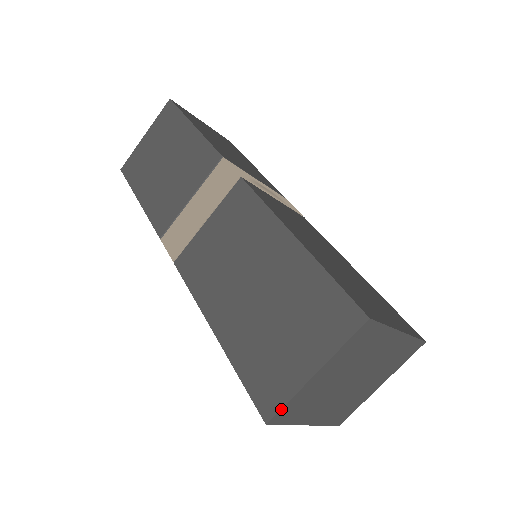
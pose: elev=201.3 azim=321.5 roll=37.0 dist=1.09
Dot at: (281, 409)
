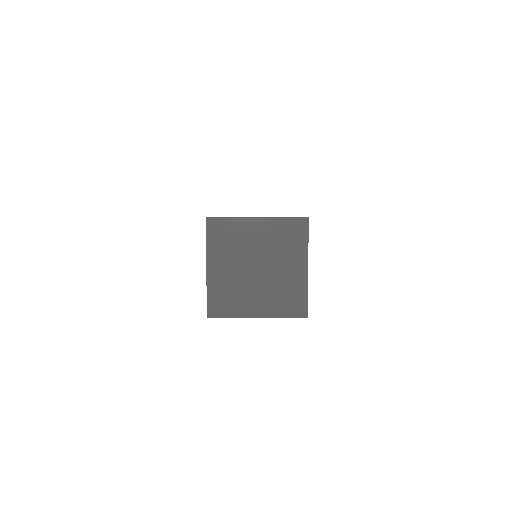
Dot at: (207, 303)
